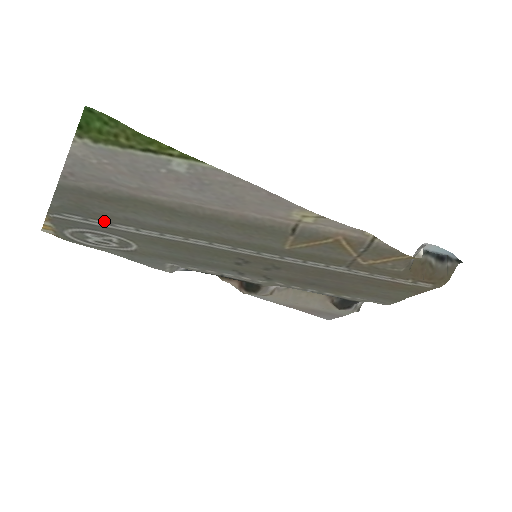
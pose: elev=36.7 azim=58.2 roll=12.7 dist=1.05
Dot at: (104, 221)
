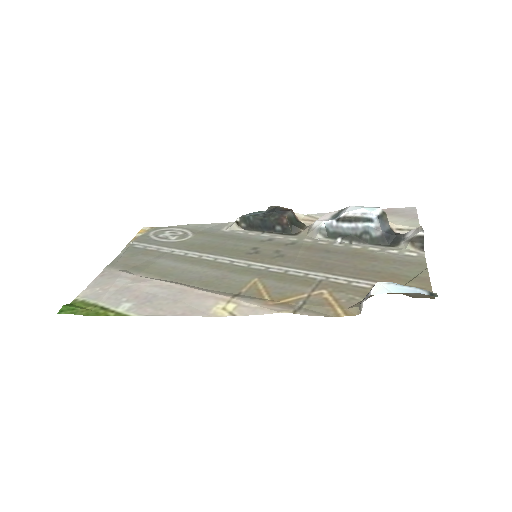
Dot at: (153, 250)
